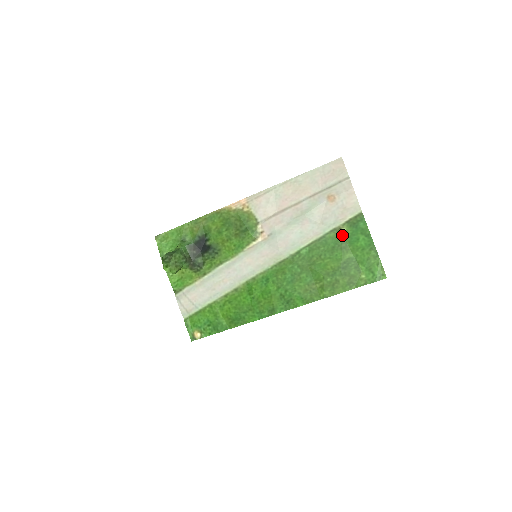
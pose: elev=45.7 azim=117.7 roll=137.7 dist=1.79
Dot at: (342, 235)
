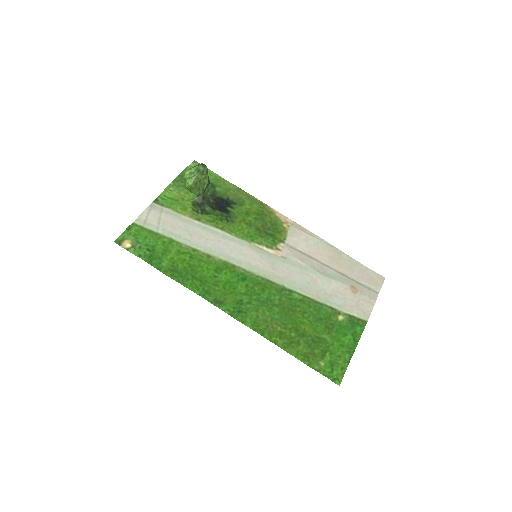
Dot at: (336, 319)
